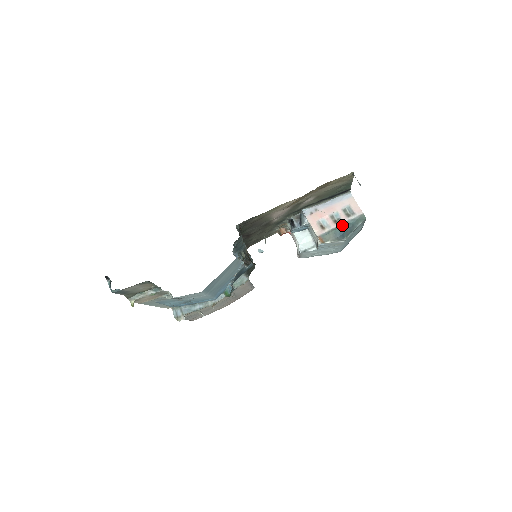
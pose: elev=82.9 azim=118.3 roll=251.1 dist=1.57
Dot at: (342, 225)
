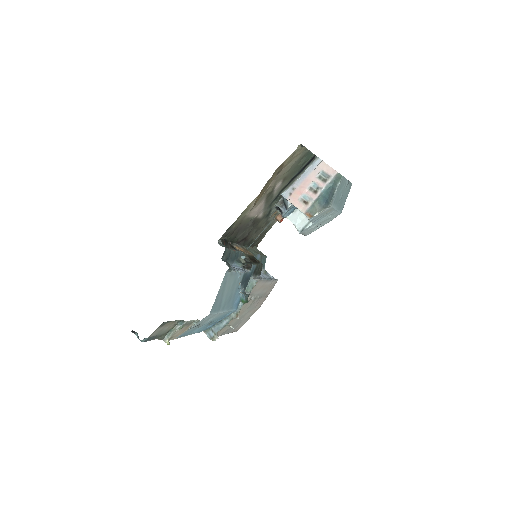
Dot at: (323, 192)
